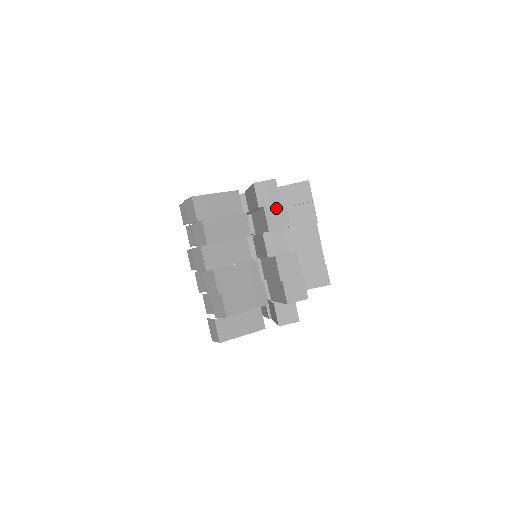
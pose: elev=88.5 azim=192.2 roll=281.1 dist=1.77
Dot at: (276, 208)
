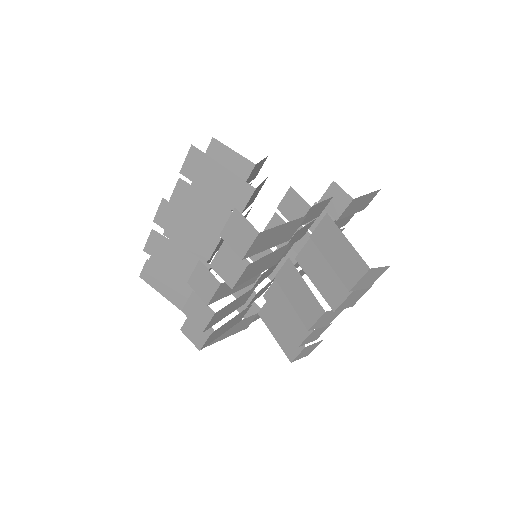
Dot at: (234, 257)
